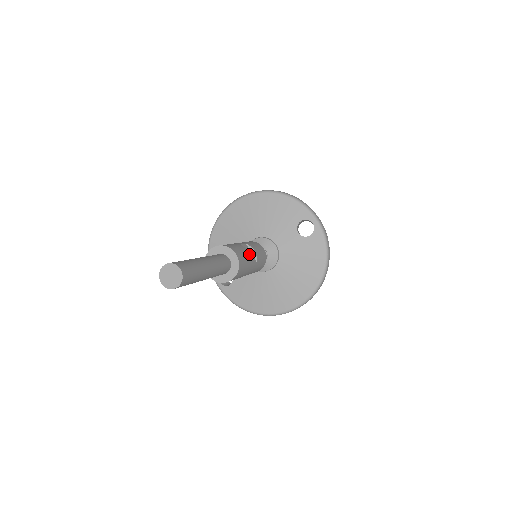
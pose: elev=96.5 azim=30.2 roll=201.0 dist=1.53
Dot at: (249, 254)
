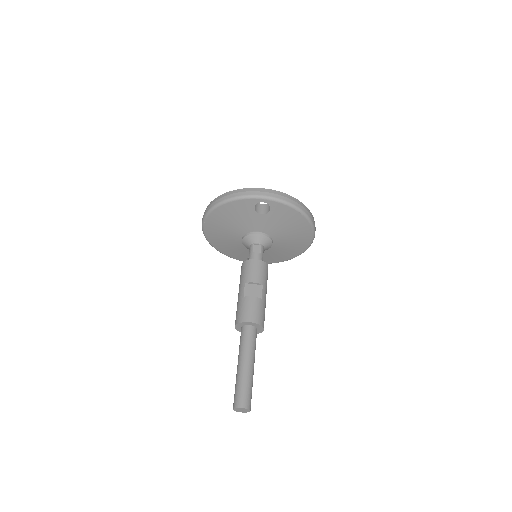
Dot at: (254, 297)
